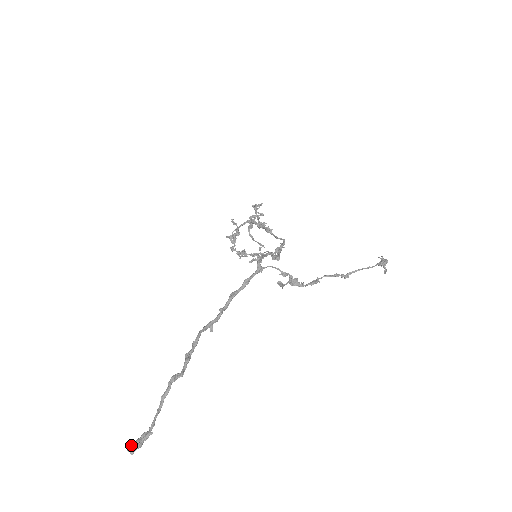
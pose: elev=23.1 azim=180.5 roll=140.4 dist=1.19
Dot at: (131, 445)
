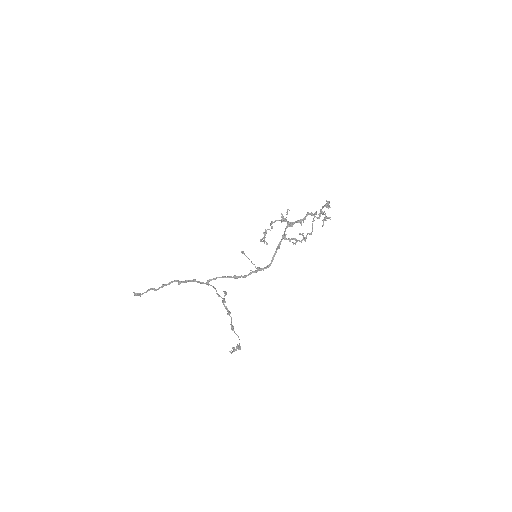
Dot at: (134, 293)
